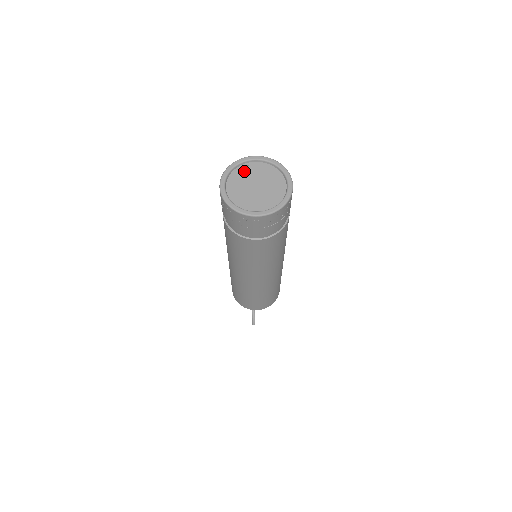
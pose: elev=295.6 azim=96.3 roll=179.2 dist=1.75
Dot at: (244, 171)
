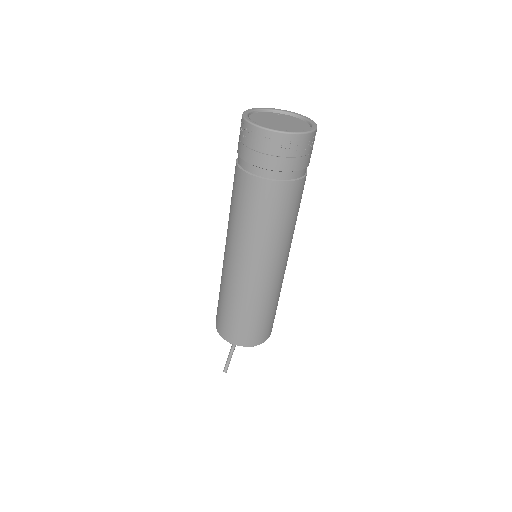
Dot at: (273, 115)
